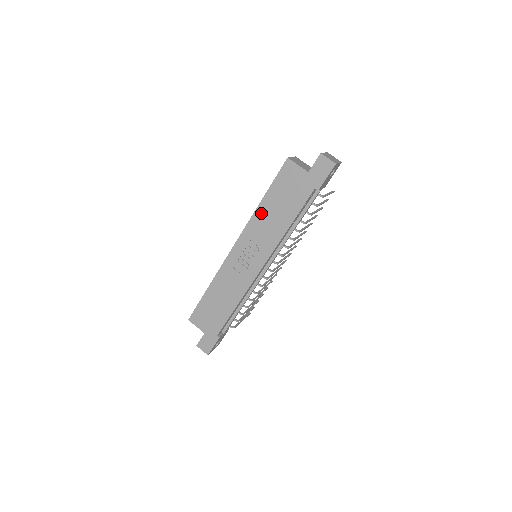
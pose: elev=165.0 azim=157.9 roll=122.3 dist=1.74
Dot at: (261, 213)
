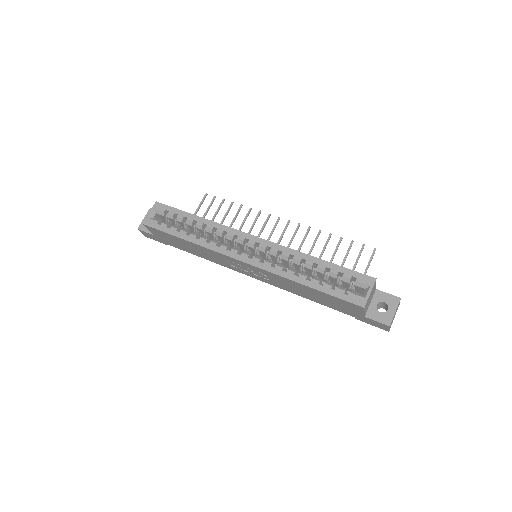
Dot at: (294, 284)
